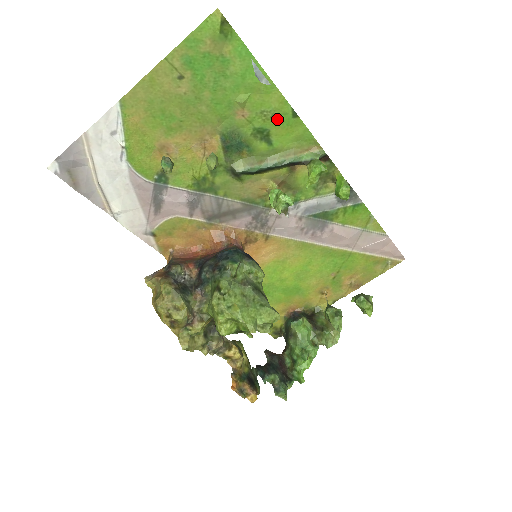
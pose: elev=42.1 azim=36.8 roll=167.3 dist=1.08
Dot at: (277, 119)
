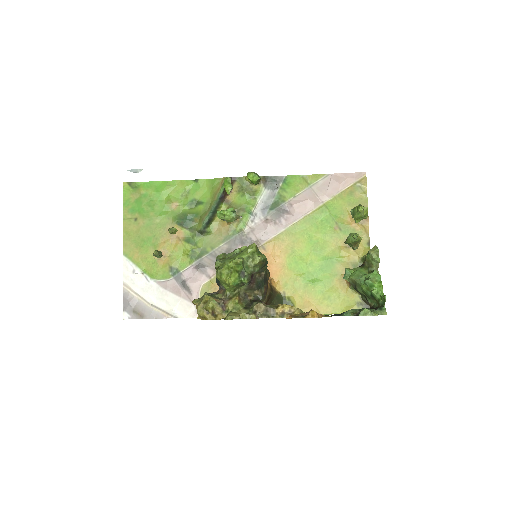
Dot at: (192, 191)
